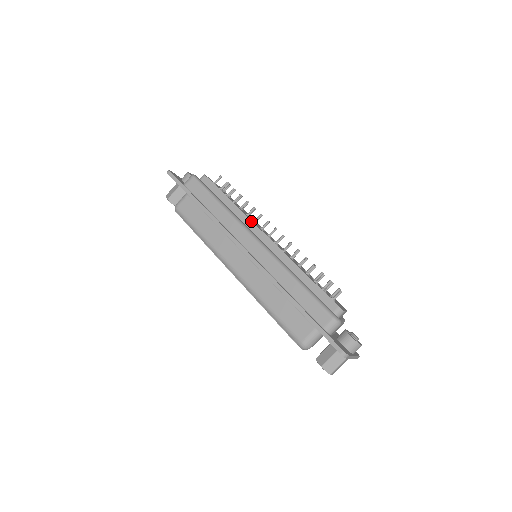
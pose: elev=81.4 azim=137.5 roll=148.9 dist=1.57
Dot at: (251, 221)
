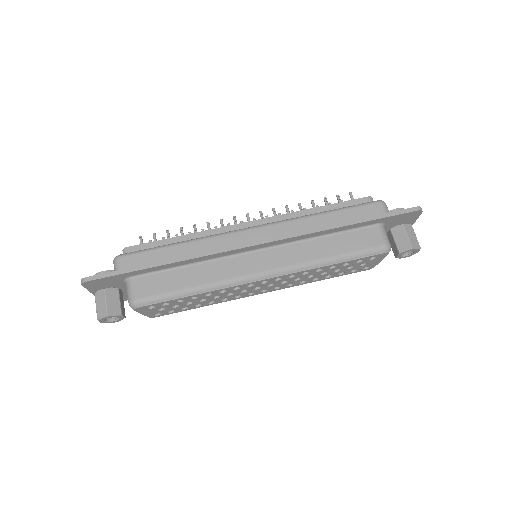
Dot at: (224, 227)
